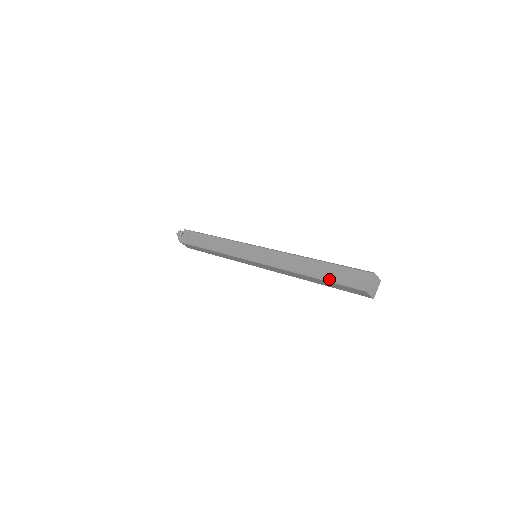
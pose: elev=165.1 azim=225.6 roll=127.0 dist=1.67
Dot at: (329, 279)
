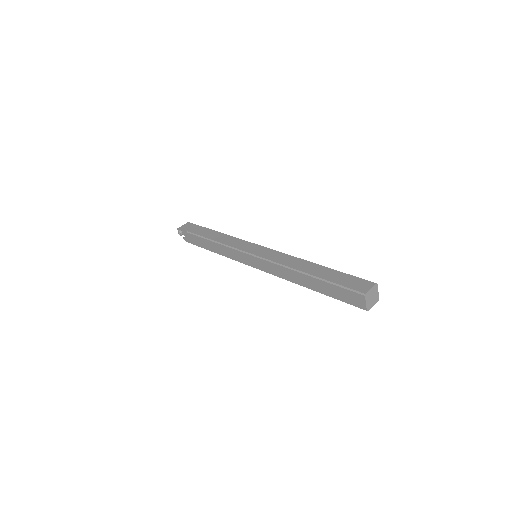
Dot at: (330, 296)
